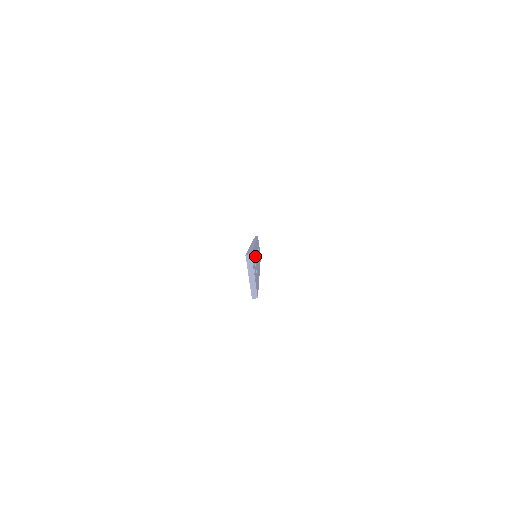
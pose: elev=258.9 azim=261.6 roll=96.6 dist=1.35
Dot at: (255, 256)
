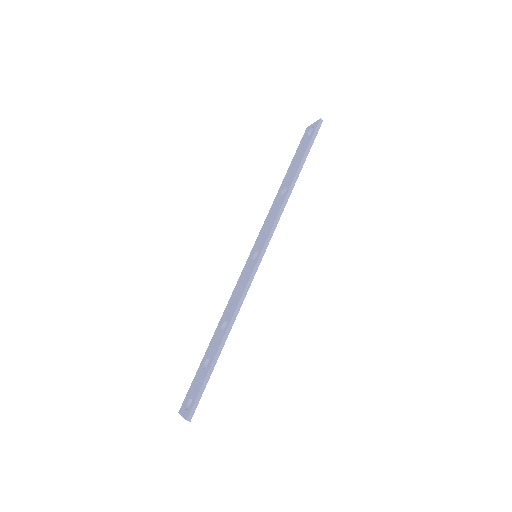
Dot at: occluded
